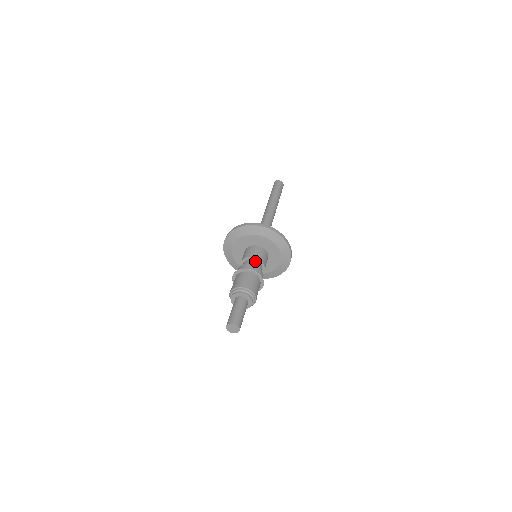
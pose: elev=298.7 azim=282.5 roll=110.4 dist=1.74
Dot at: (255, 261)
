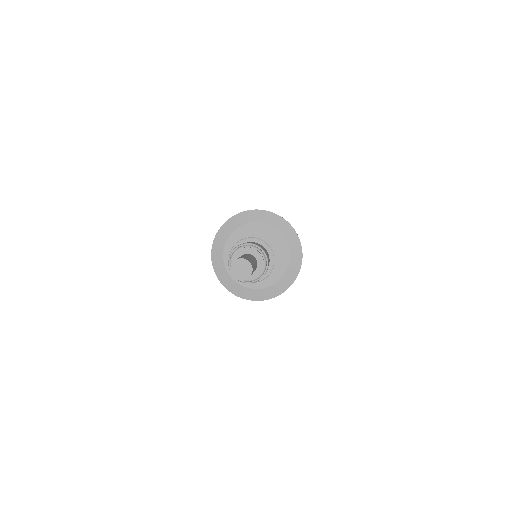
Dot at: occluded
